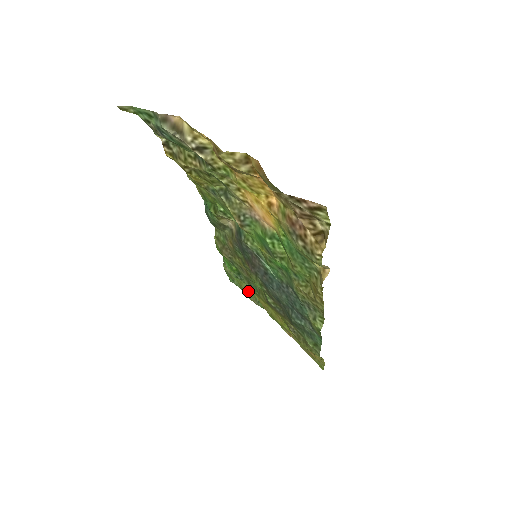
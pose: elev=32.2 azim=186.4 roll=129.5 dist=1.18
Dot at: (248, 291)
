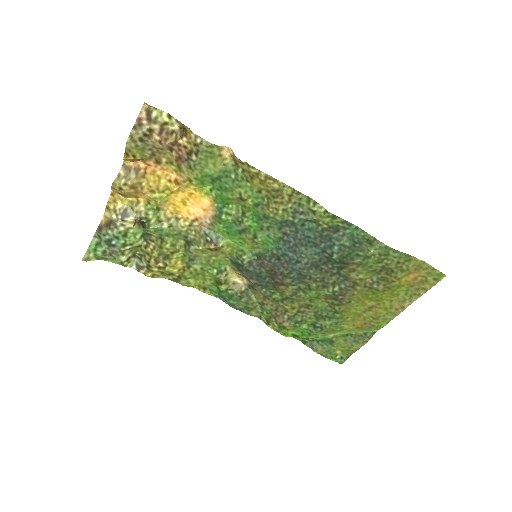
Dot at: (350, 341)
